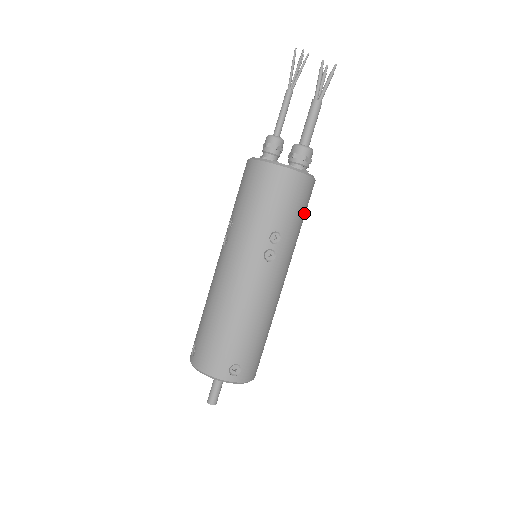
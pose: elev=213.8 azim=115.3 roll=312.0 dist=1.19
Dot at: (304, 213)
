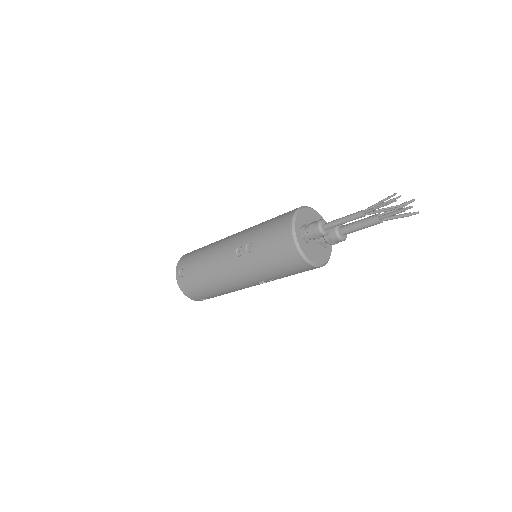
Dot at: occluded
